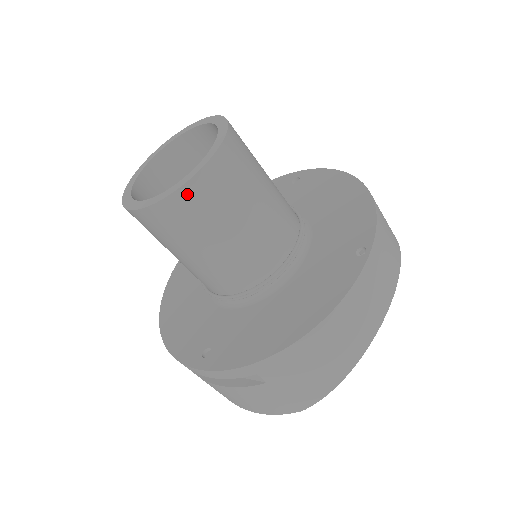
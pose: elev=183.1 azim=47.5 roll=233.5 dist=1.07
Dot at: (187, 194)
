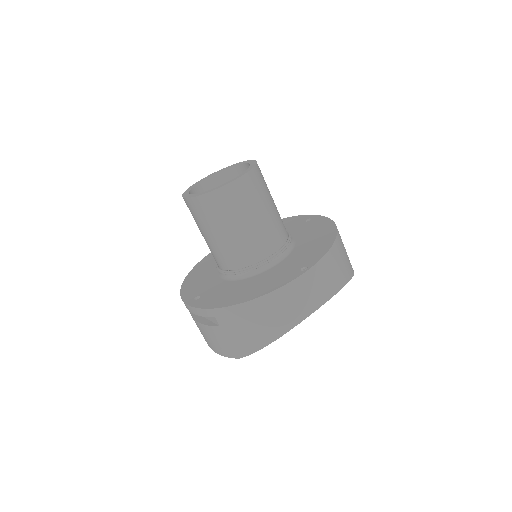
Dot at: (212, 197)
